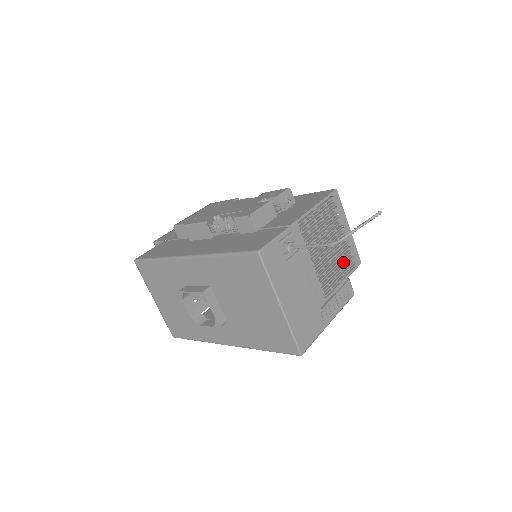
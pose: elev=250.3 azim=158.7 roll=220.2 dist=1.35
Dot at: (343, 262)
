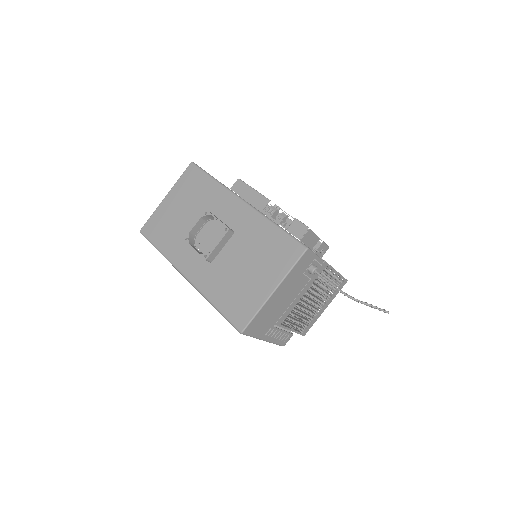
Dot at: (304, 321)
